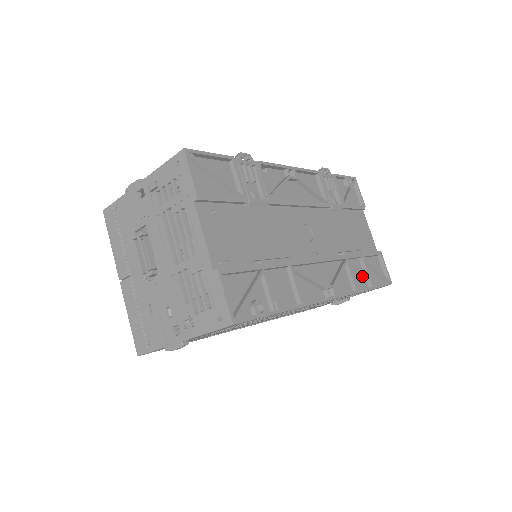
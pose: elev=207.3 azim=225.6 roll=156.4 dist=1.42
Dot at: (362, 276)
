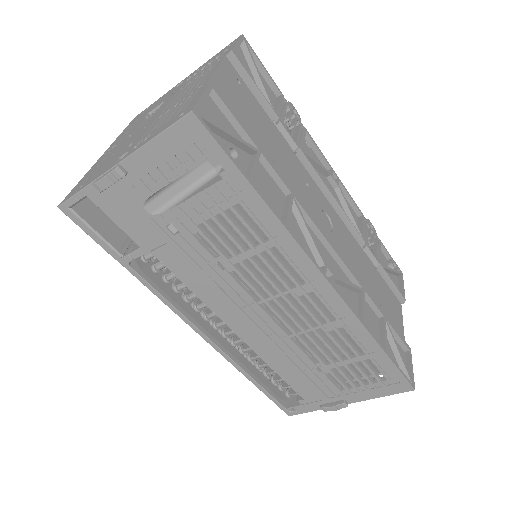
Dot at: (376, 333)
